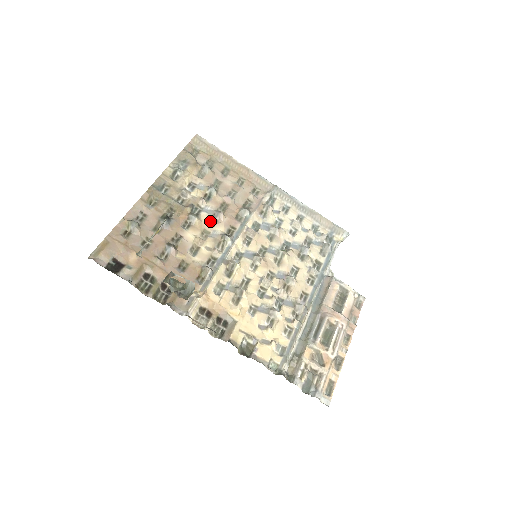
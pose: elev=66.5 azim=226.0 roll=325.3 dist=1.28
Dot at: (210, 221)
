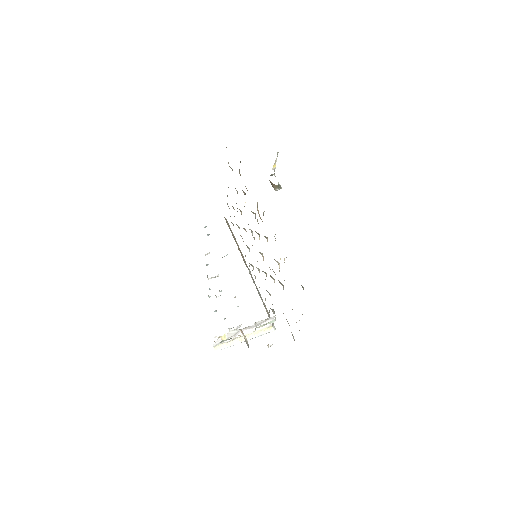
Dot at: occluded
